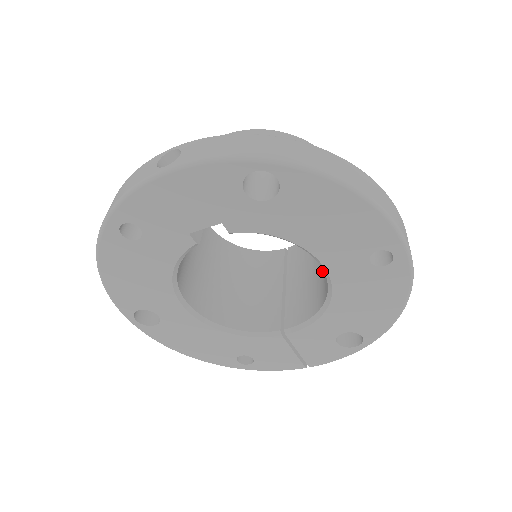
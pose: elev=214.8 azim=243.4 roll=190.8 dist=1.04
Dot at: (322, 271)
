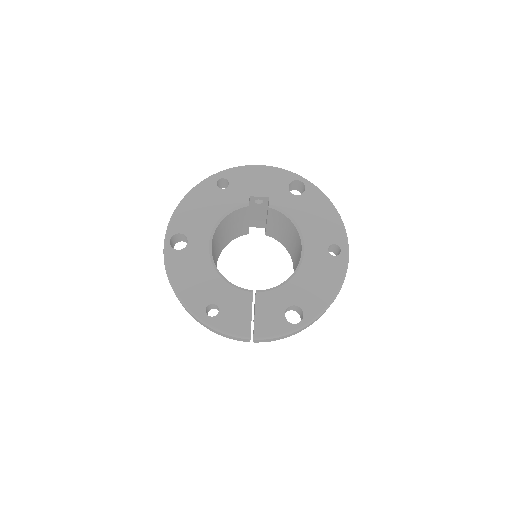
Dot at: occluded
